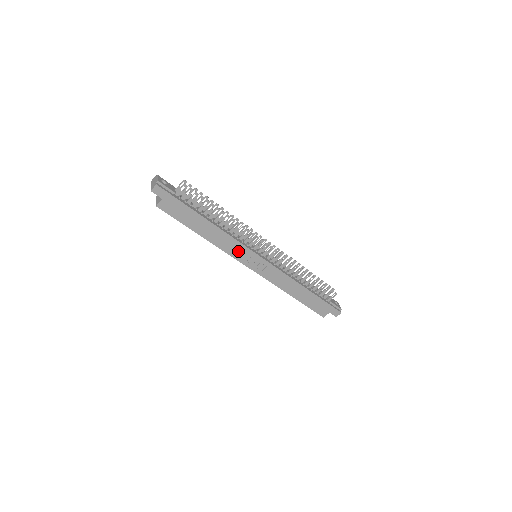
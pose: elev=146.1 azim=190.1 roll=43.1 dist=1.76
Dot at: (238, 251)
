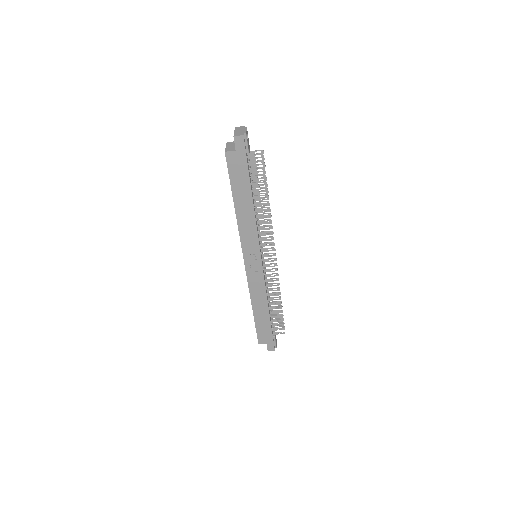
Dot at: (250, 242)
